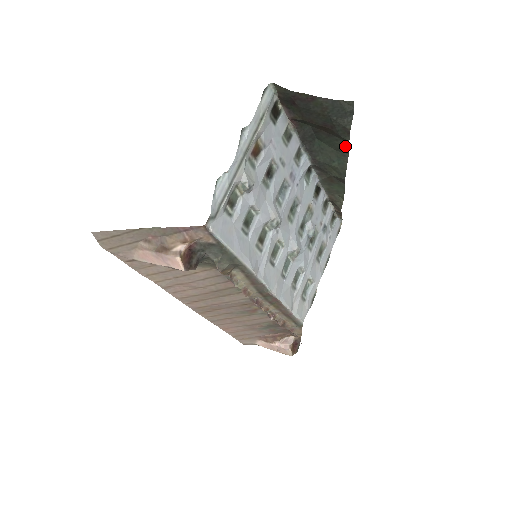
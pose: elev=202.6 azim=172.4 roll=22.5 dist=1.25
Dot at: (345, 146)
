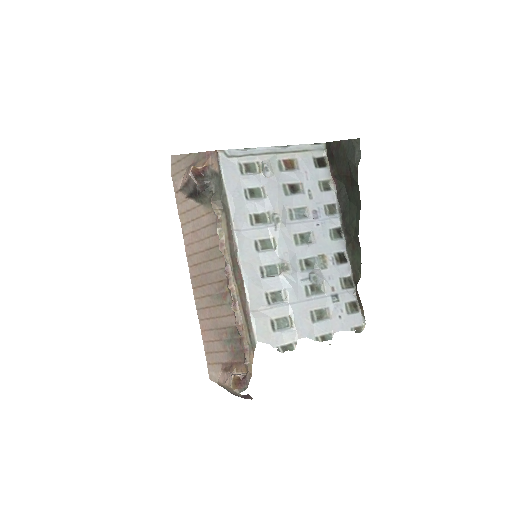
Dot at: (358, 194)
